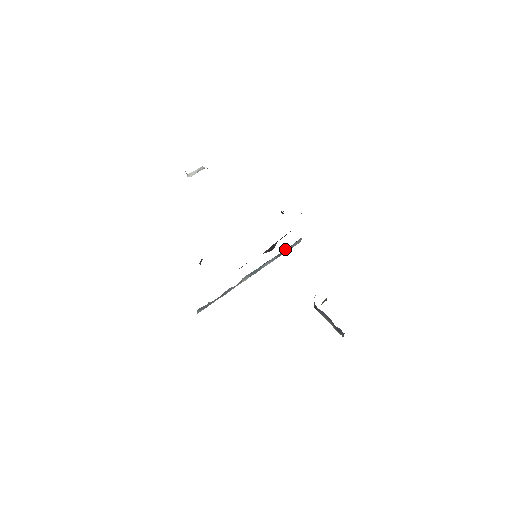
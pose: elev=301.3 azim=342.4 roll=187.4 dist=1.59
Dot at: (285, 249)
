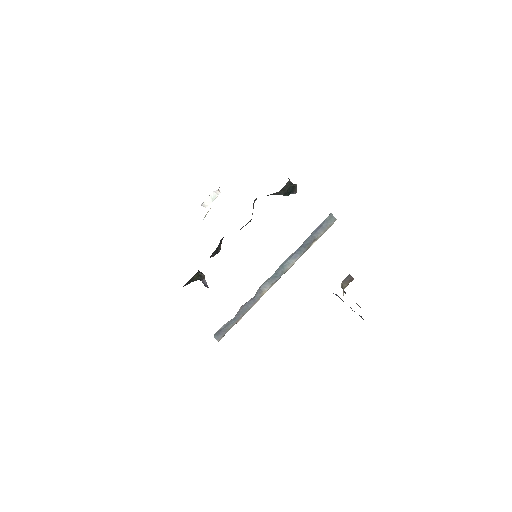
Dot at: (310, 236)
